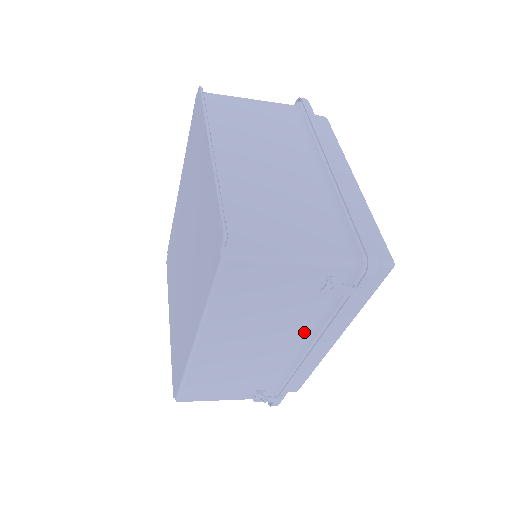
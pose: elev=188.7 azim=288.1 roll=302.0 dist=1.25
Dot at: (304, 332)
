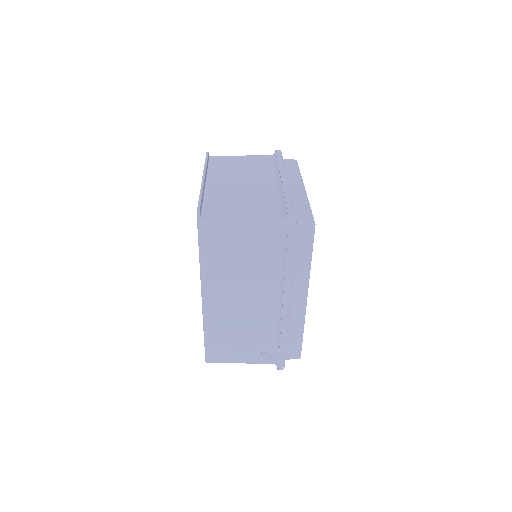
Dot at: (274, 286)
